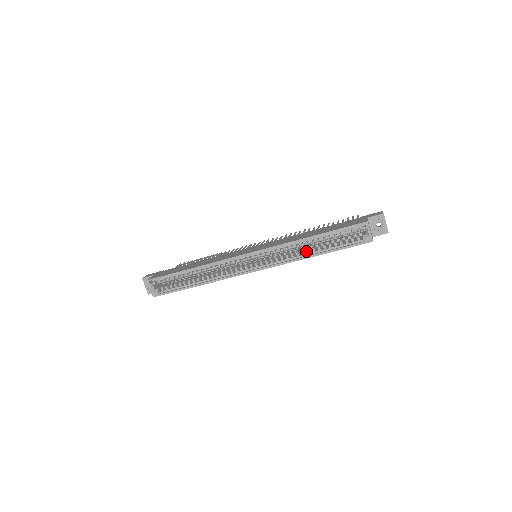
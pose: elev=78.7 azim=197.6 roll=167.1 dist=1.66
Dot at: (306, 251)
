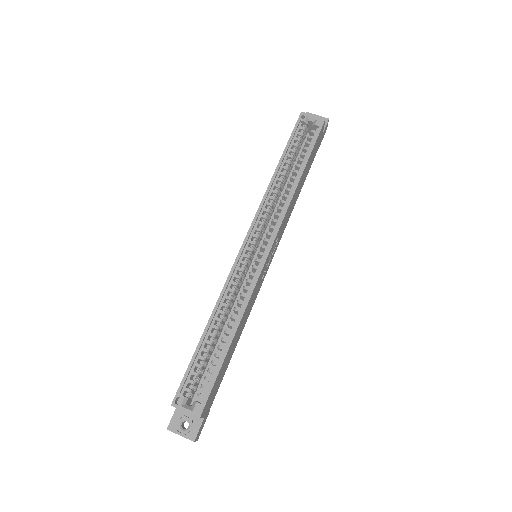
Dot at: occluded
